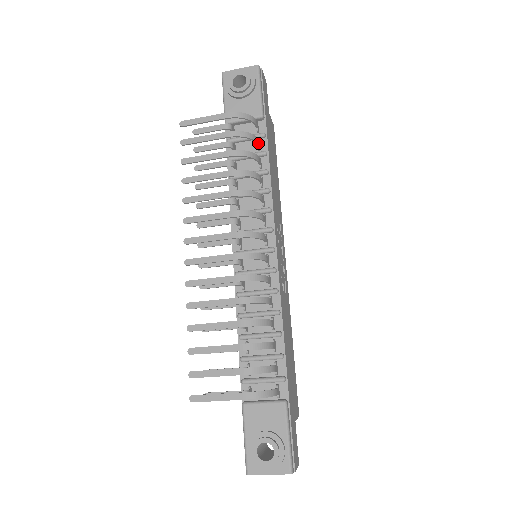
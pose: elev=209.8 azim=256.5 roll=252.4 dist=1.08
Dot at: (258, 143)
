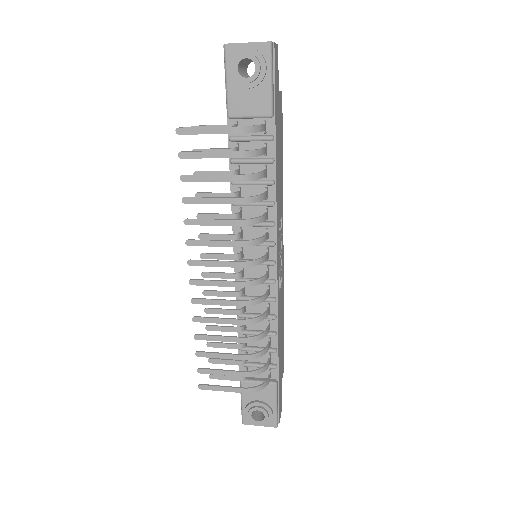
Dot at: (265, 151)
